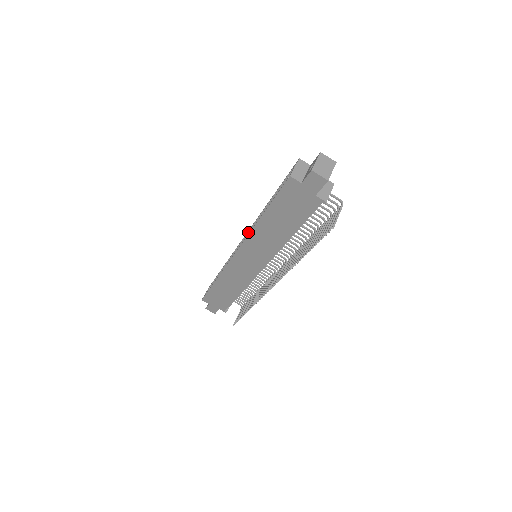
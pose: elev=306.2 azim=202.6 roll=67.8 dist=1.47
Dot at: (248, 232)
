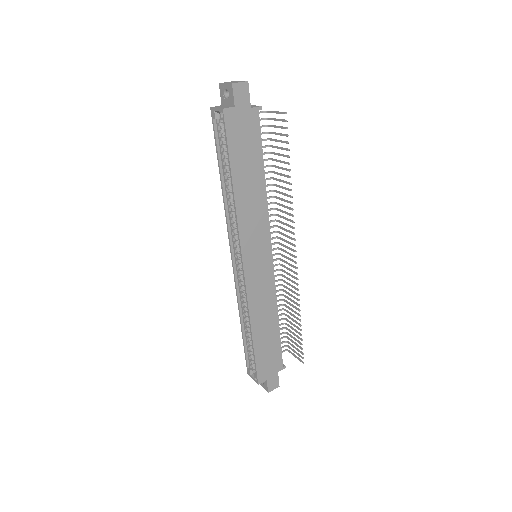
Dot at: (230, 243)
